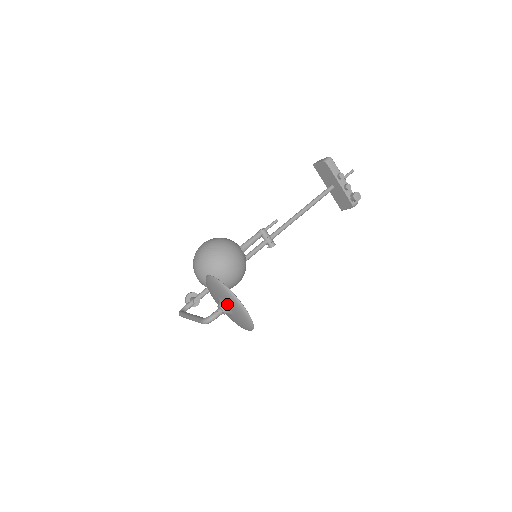
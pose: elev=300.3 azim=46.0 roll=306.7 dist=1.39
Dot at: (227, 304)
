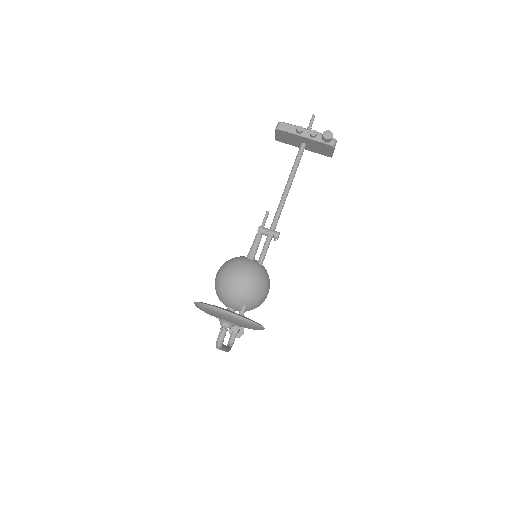
Dot at: (221, 318)
